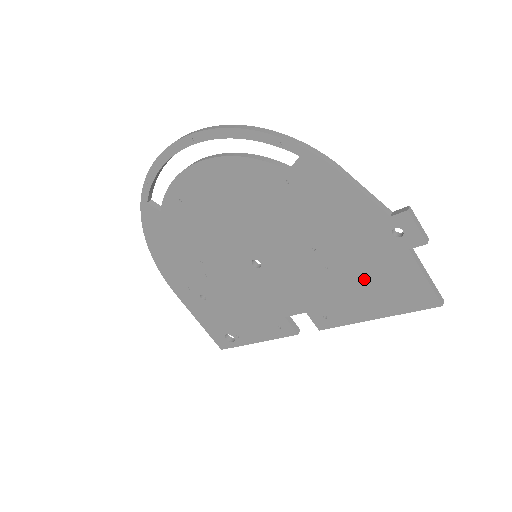
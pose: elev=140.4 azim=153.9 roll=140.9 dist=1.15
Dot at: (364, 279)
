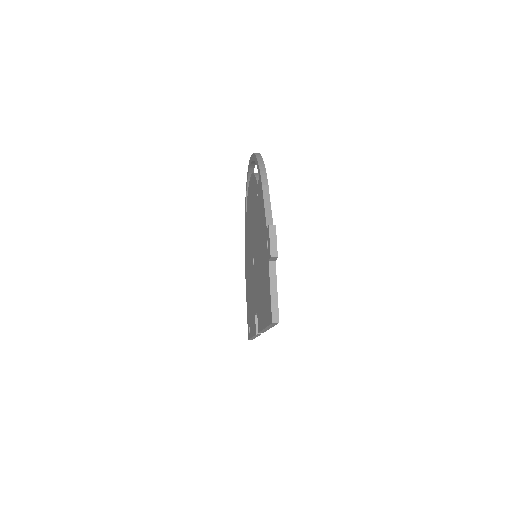
Dot at: occluded
